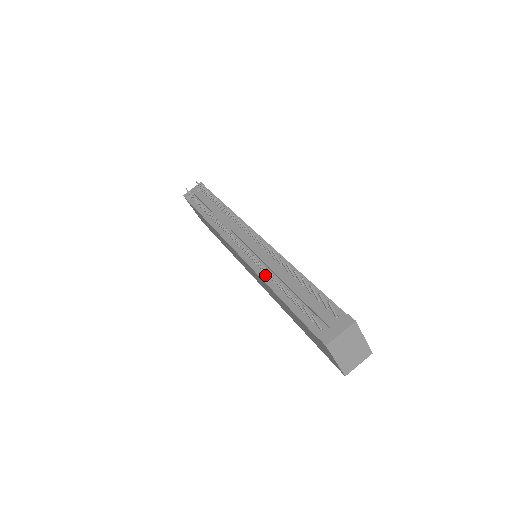
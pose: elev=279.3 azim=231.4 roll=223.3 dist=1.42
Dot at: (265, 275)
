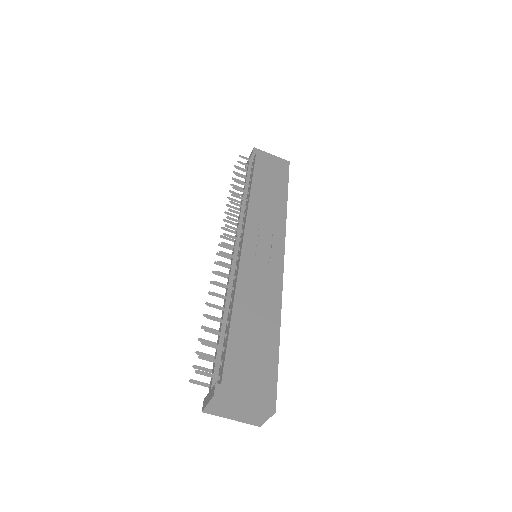
Dot at: occluded
